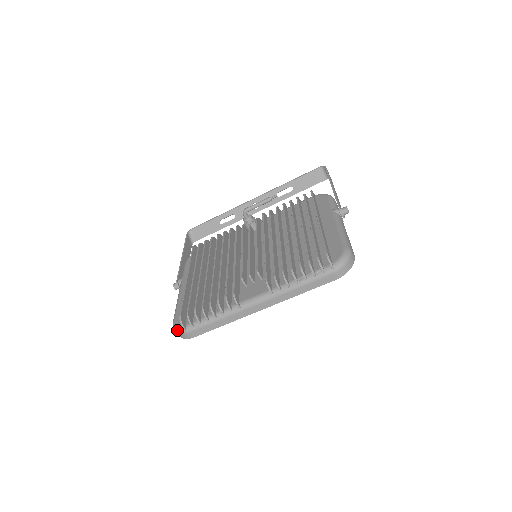
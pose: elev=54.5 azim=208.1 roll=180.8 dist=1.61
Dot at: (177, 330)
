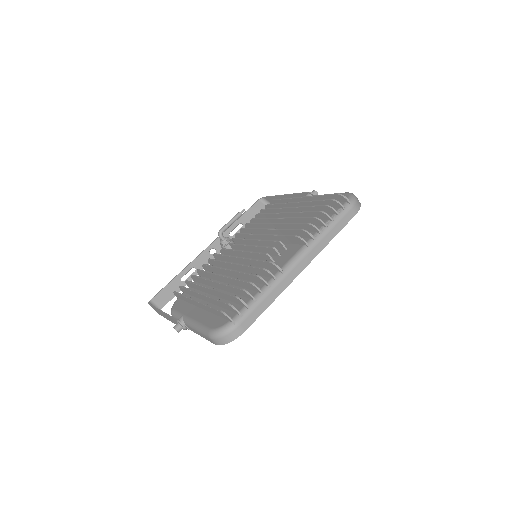
Dot at: (222, 331)
